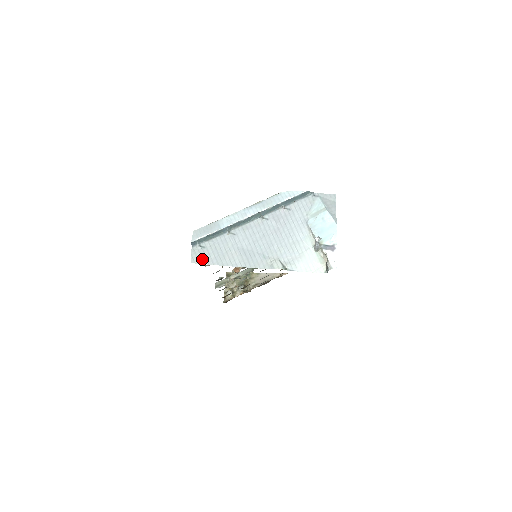
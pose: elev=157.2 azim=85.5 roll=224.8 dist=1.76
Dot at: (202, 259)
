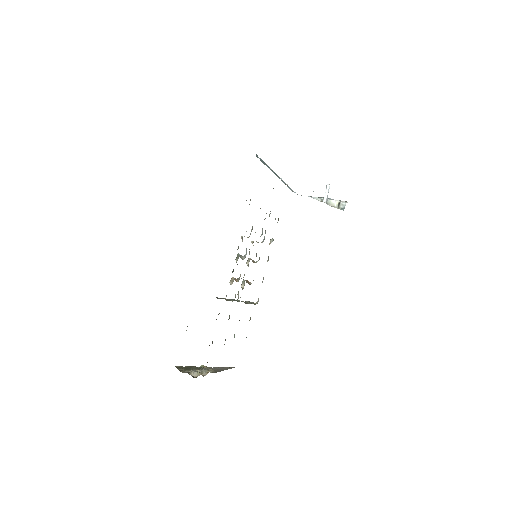
Dot at: occluded
